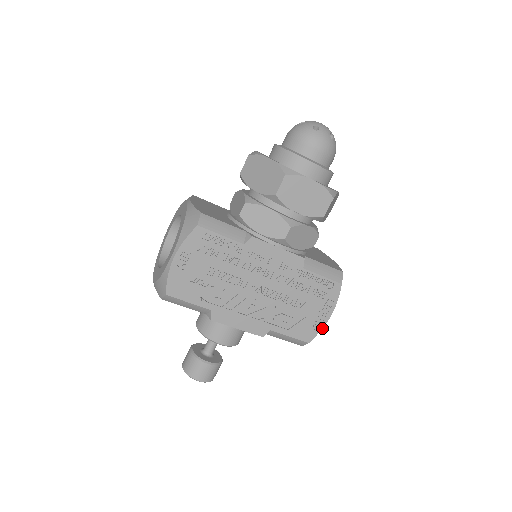
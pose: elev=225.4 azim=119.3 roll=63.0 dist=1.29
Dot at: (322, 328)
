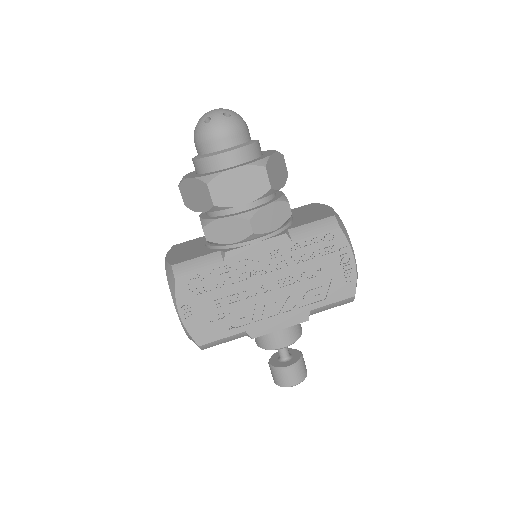
Dot at: (356, 276)
